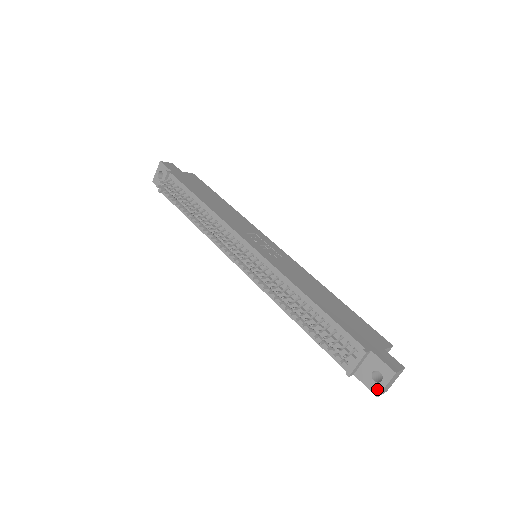
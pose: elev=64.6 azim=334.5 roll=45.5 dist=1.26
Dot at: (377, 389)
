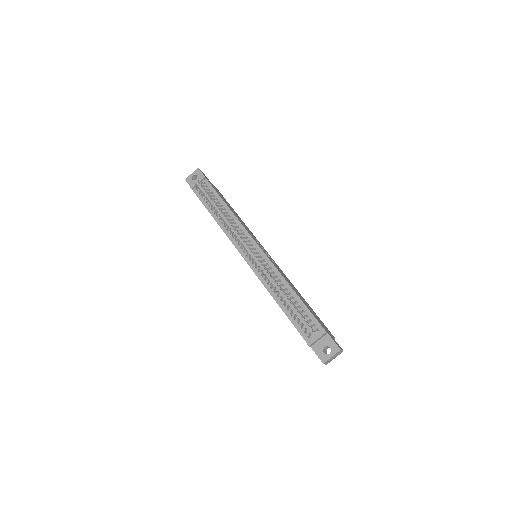
Dot at: (325, 358)
